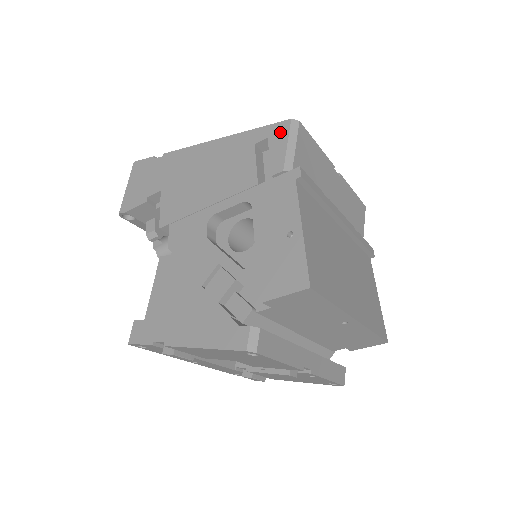
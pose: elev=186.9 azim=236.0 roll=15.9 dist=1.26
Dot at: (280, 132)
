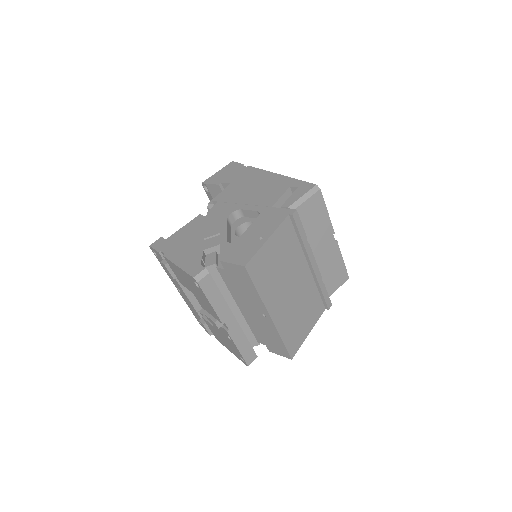
Dot at: (306, 188)
